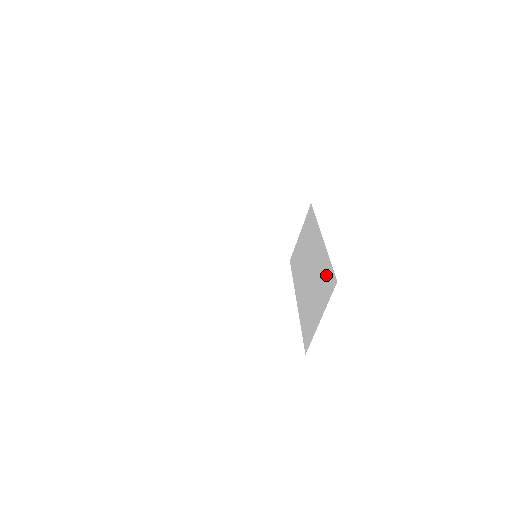
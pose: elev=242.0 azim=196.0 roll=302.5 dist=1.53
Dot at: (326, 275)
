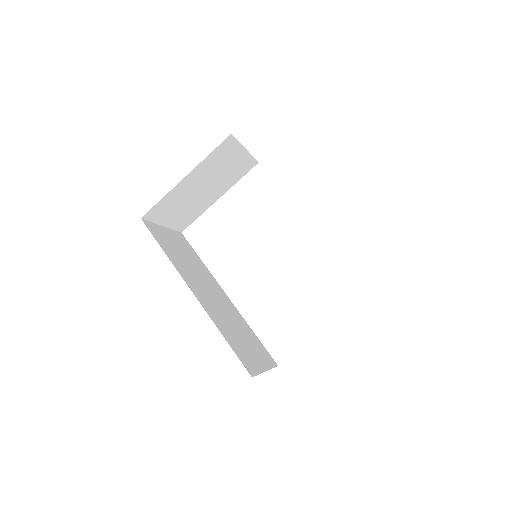
Dot at: occluded
